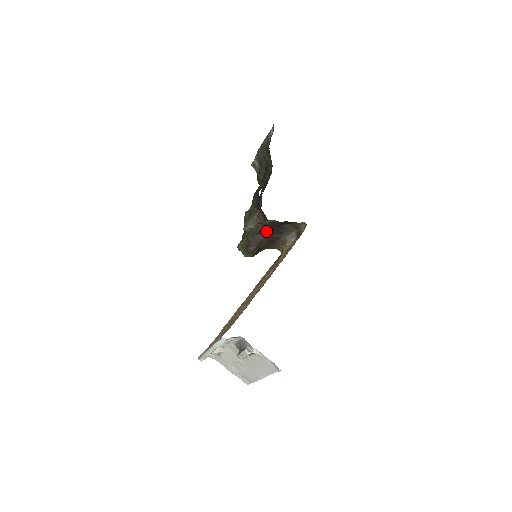
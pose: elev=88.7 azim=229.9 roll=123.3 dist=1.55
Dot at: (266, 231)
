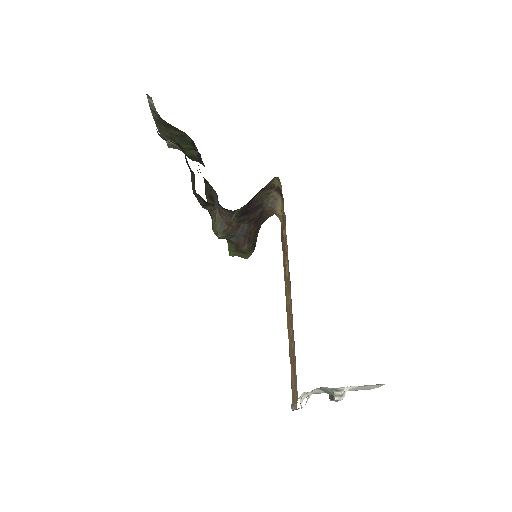
Dot at: (242, 219)
